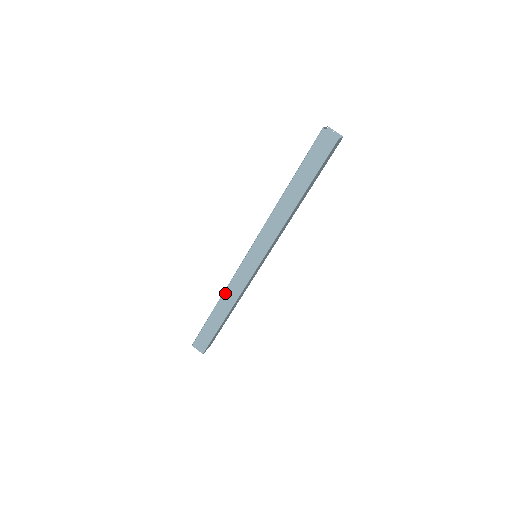
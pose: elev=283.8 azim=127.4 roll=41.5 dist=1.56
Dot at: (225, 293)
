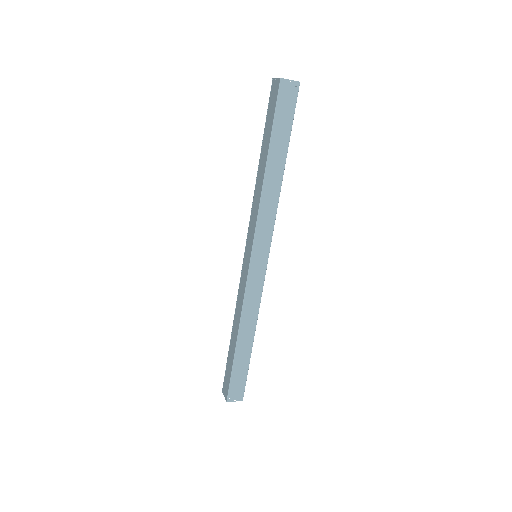
Dot at: (236, 310)
